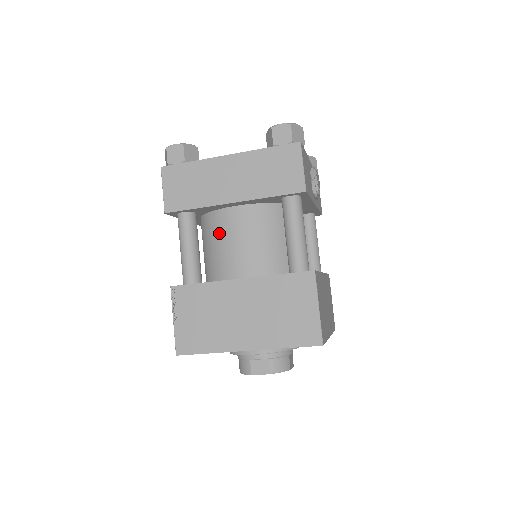
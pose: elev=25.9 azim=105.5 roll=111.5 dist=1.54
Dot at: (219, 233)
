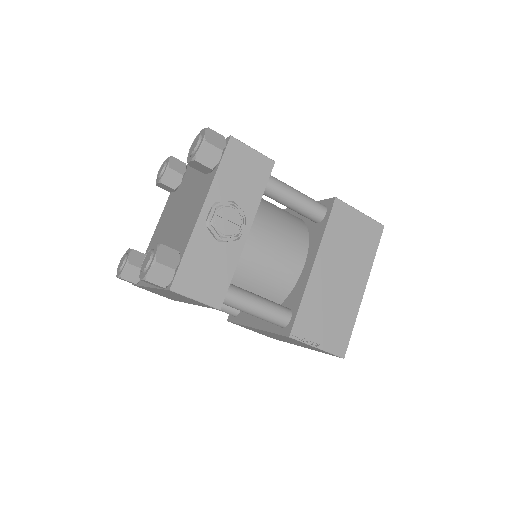
Dot at: occluded
